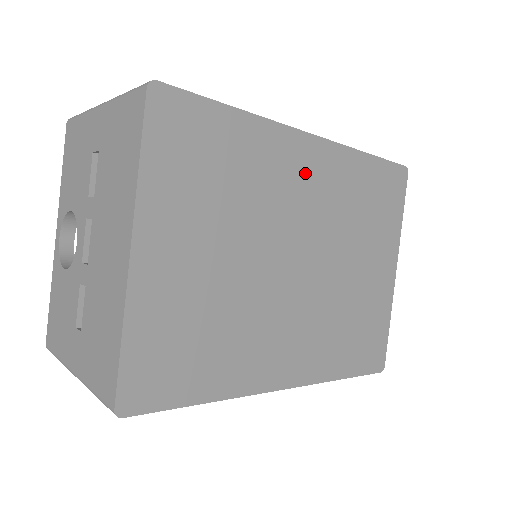
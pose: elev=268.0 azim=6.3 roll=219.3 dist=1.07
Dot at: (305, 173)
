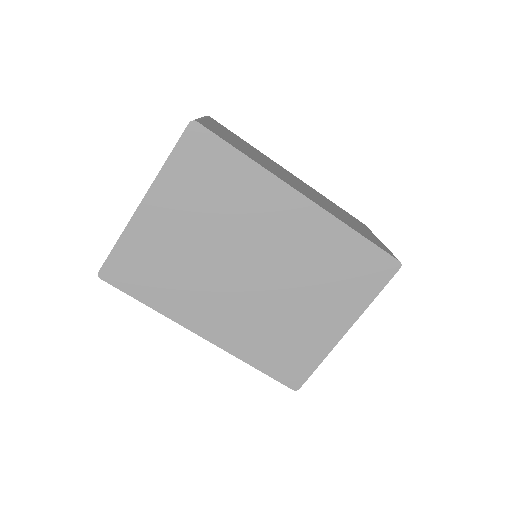
Dot at: (285, 218)
